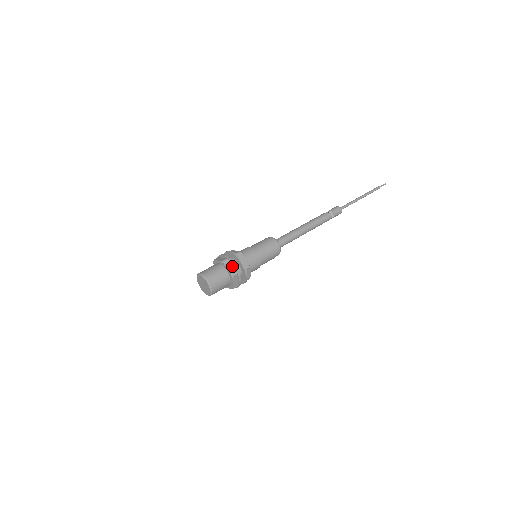
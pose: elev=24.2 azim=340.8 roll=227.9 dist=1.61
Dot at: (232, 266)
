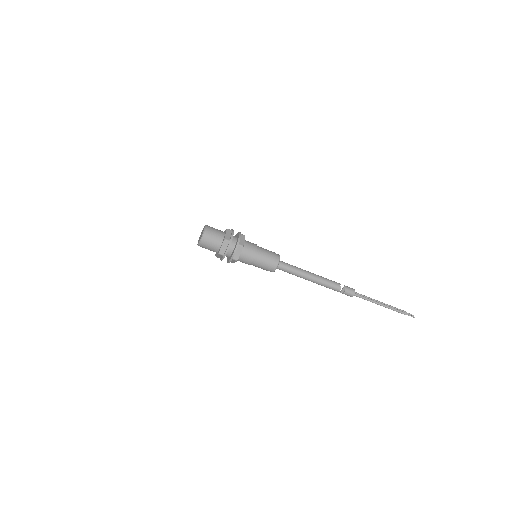
Dot at: (226, 248)
